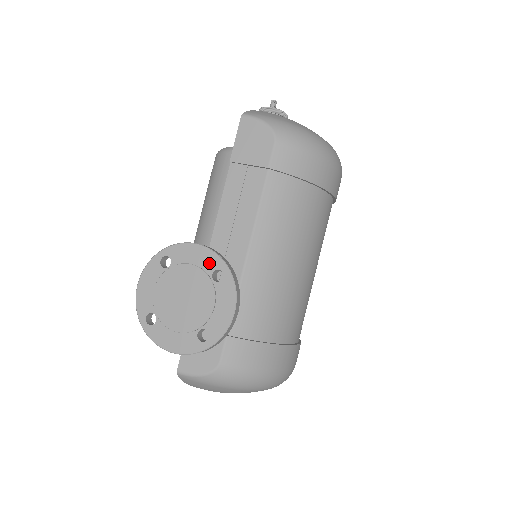
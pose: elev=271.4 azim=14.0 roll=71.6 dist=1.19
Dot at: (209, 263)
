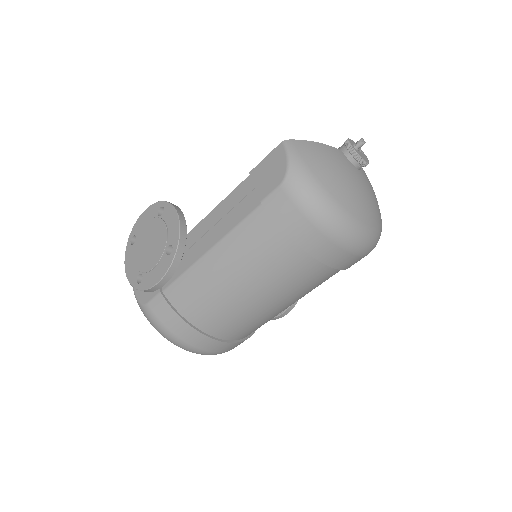
Dot at: (173, 237)
